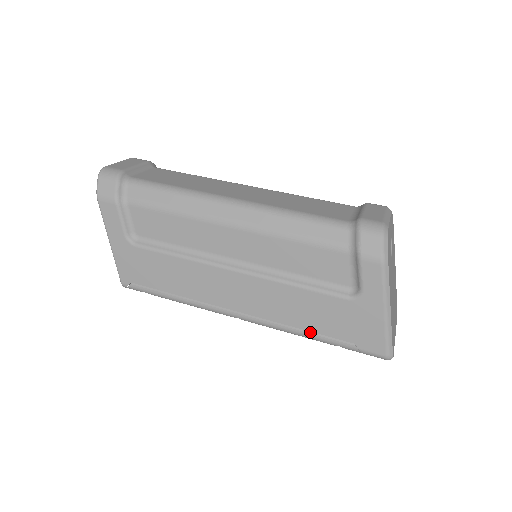
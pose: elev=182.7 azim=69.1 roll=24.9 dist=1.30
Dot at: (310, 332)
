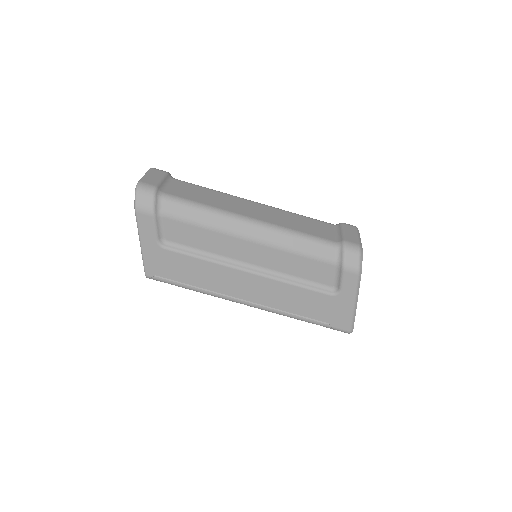
Dot at: (298, 315)
